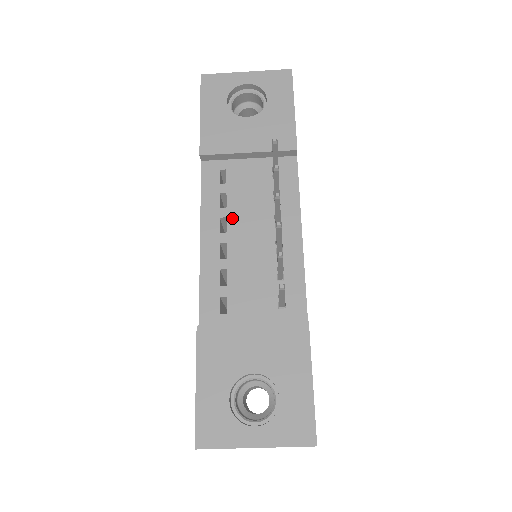
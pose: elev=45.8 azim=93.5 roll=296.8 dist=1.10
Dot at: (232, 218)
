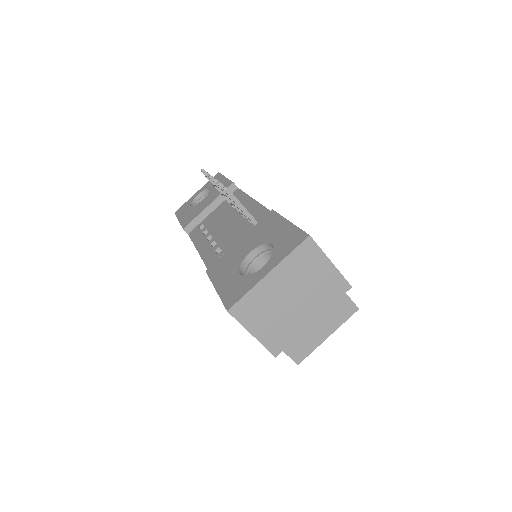
Dot at: (213, 232)
